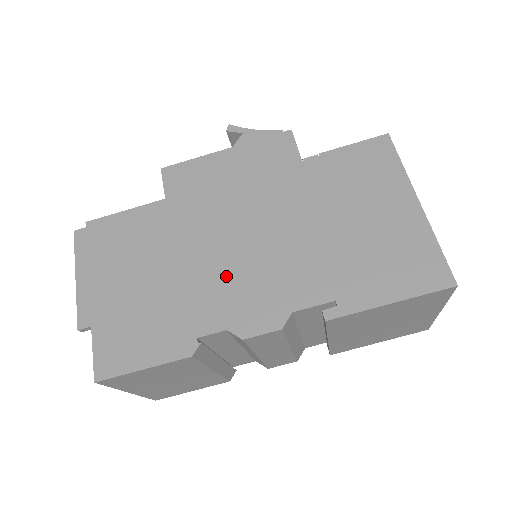
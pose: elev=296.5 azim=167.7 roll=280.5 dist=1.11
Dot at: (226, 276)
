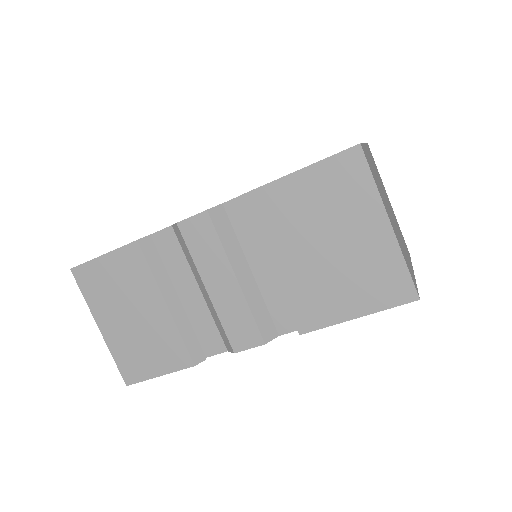
Dot at: occluded
